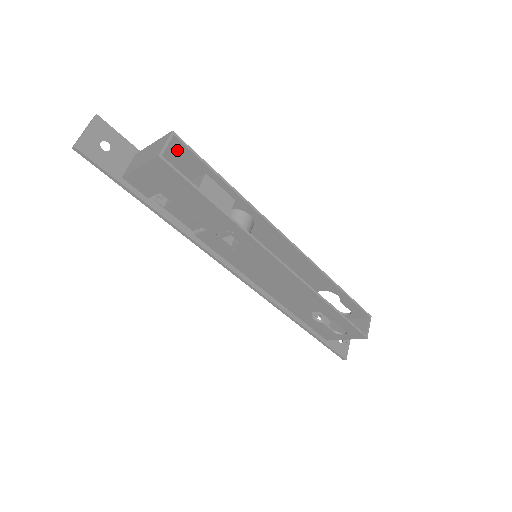
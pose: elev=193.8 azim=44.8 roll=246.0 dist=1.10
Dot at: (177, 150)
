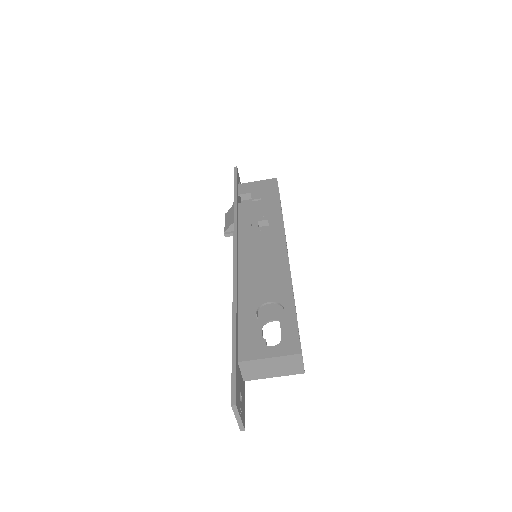
Dot at: occluded
